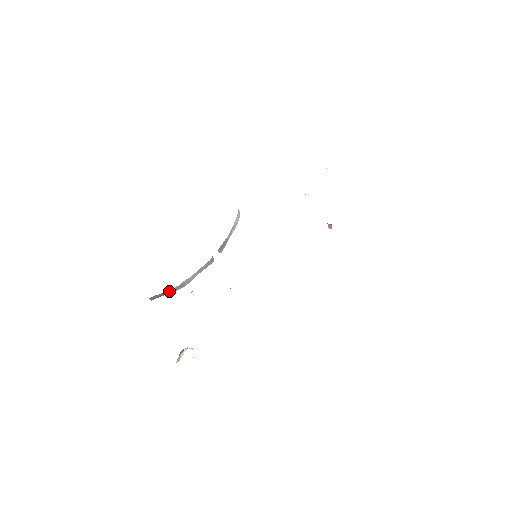
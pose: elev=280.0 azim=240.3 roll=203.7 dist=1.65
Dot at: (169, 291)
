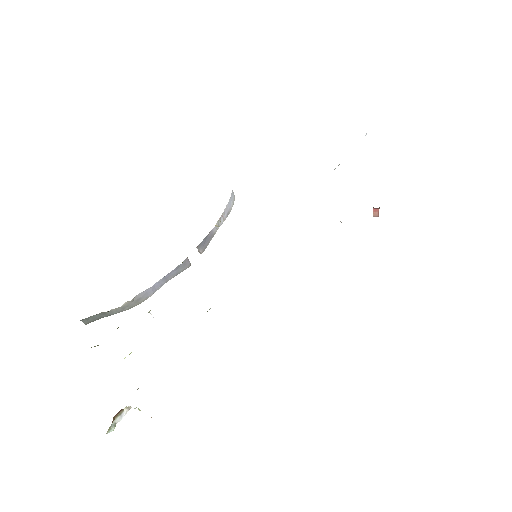
Dot at: (114, 310)
